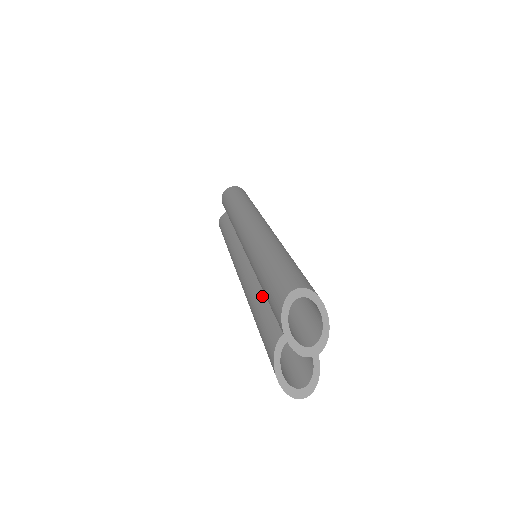
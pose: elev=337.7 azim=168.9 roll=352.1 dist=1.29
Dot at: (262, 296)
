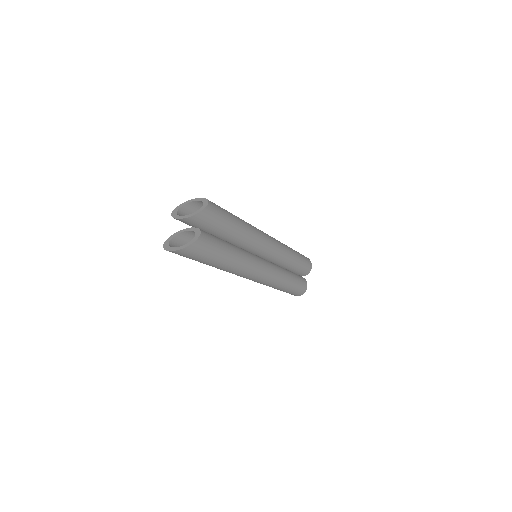
Dot at: occluded
